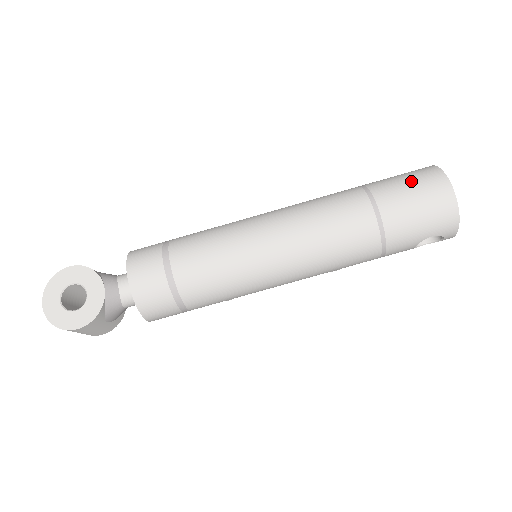
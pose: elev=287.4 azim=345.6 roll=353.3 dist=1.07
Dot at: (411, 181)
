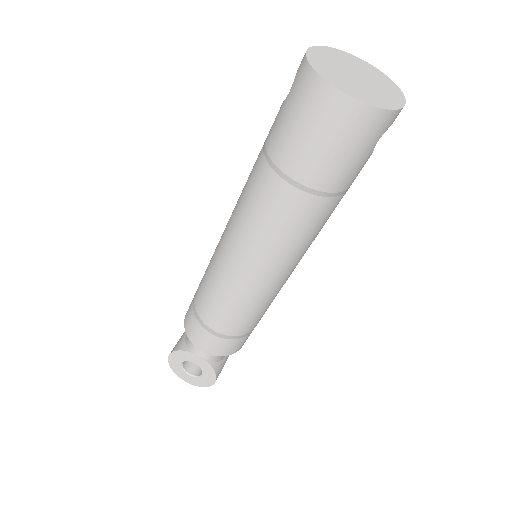
Dot at: (300, 121)
